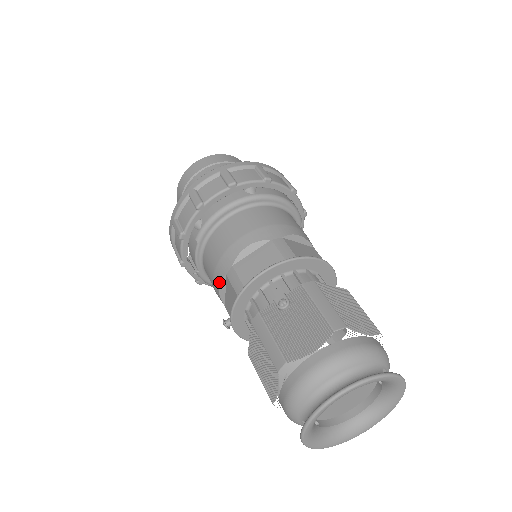
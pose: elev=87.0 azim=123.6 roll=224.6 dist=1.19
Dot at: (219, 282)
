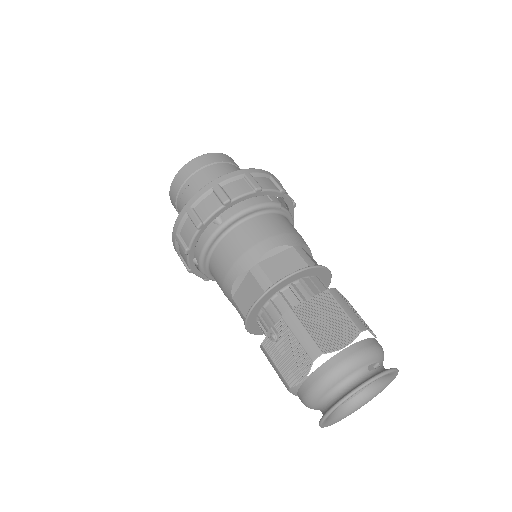
Dot at: occluded
